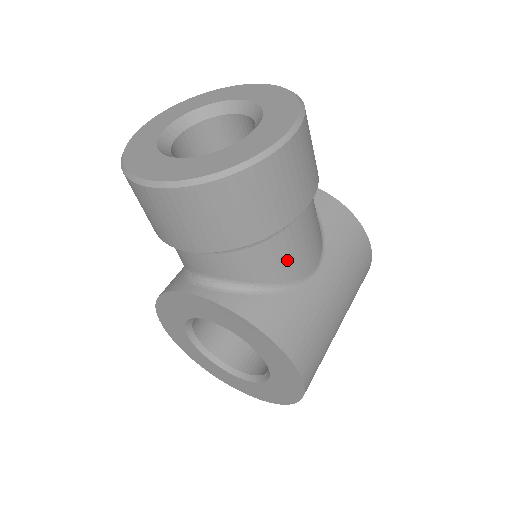
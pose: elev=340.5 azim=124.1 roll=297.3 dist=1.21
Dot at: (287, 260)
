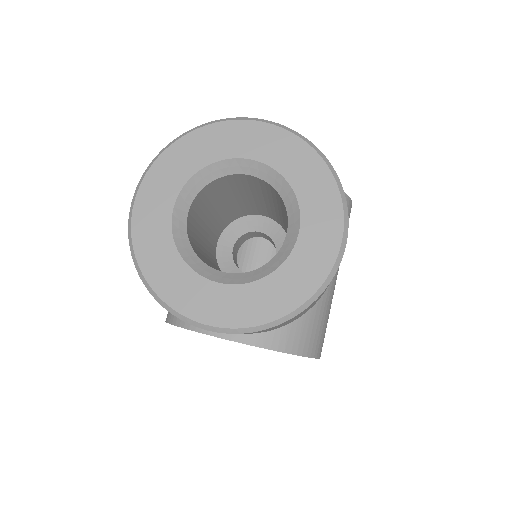
Dot at: occluded
